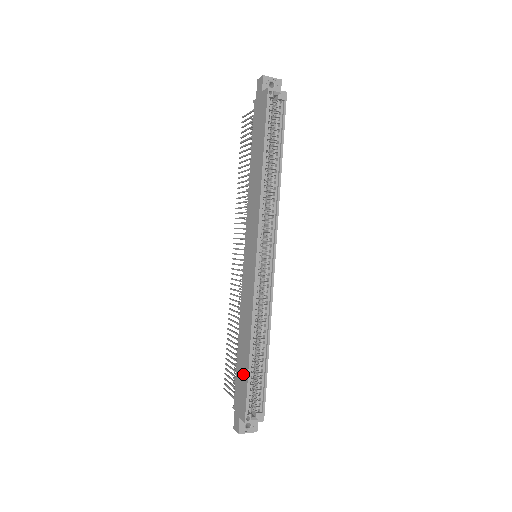
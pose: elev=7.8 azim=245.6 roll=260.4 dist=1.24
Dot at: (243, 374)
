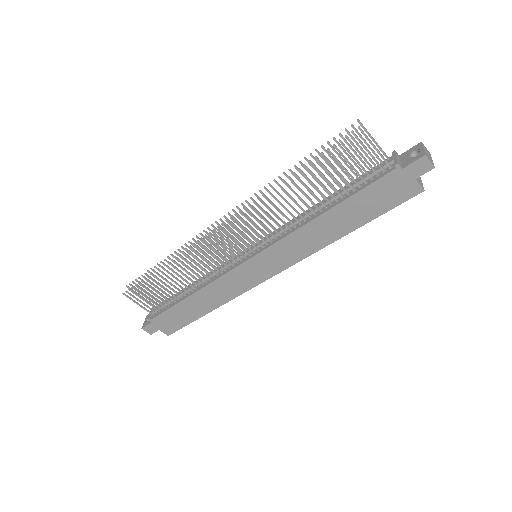
Dot at: (185, 317)
